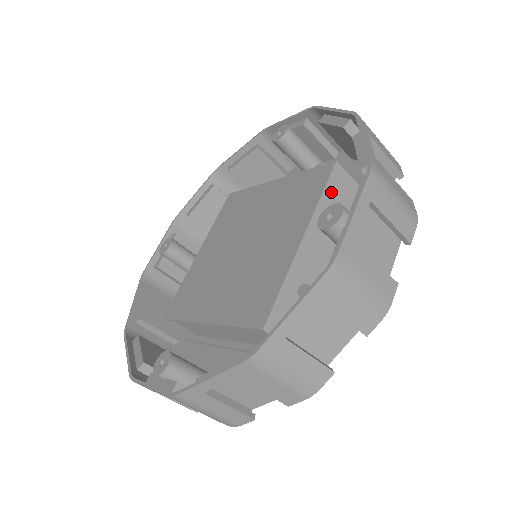
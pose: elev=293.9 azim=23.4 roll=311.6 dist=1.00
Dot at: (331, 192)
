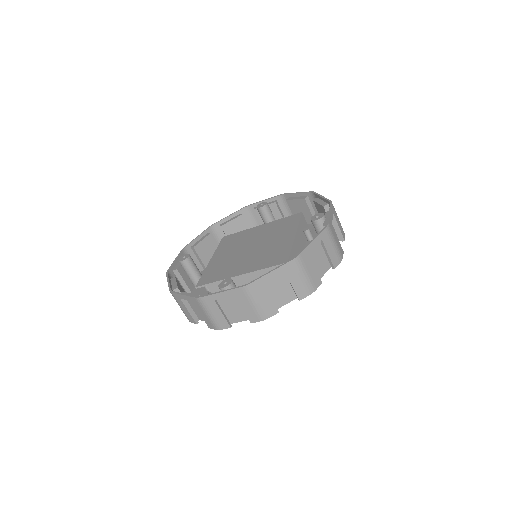
Dot at: (302, 223)
